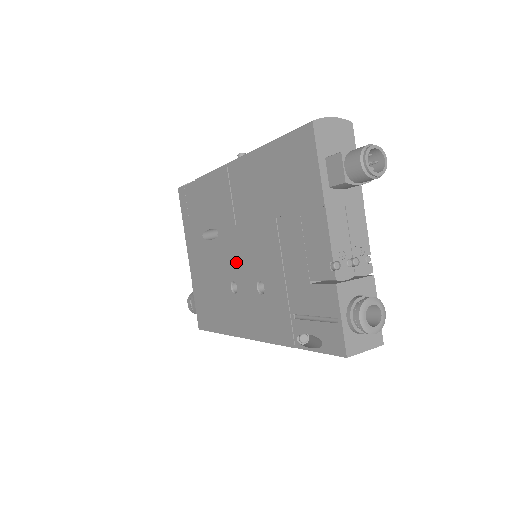
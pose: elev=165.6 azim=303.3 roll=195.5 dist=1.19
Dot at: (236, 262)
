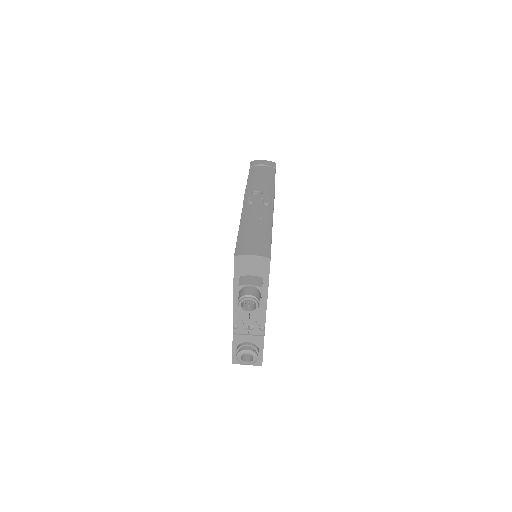
Dot at: occluded
